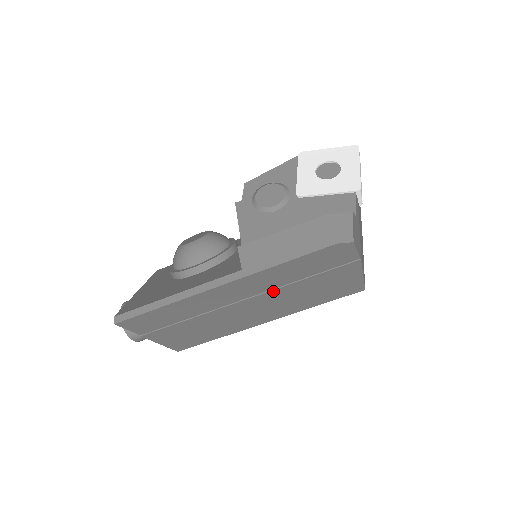
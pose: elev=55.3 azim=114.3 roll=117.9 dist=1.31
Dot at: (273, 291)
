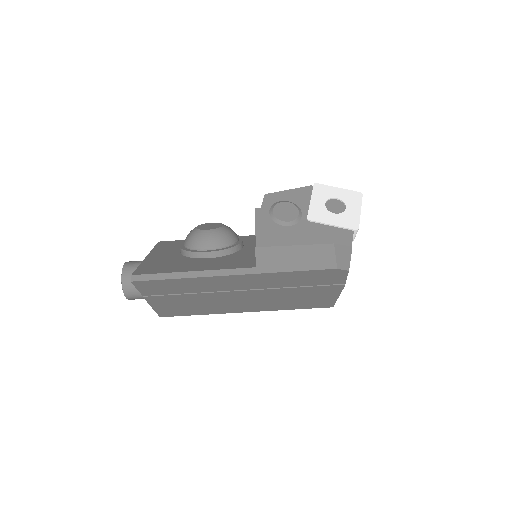
Dot at: (269, 290)
